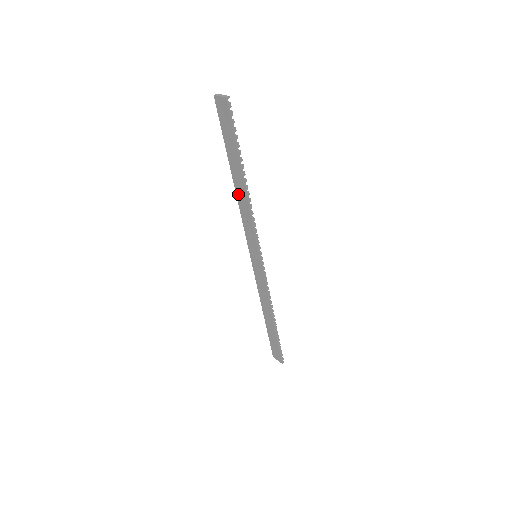
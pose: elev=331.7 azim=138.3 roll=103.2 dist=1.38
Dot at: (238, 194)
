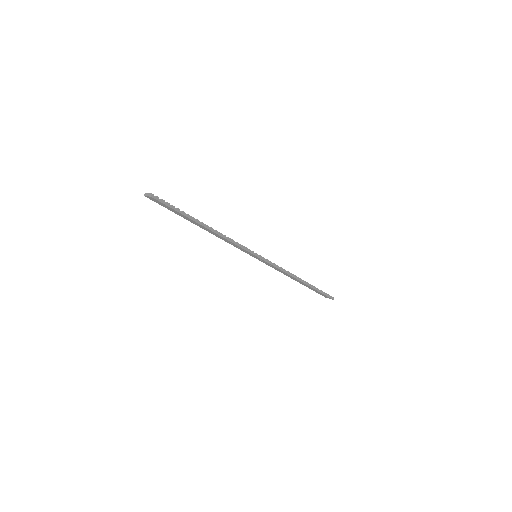
Dot at: (211, 233)
